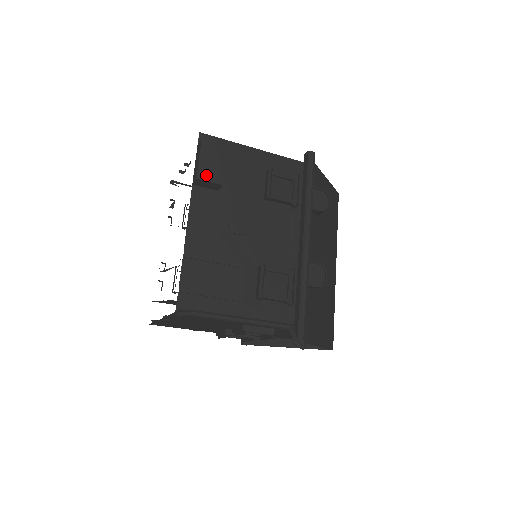
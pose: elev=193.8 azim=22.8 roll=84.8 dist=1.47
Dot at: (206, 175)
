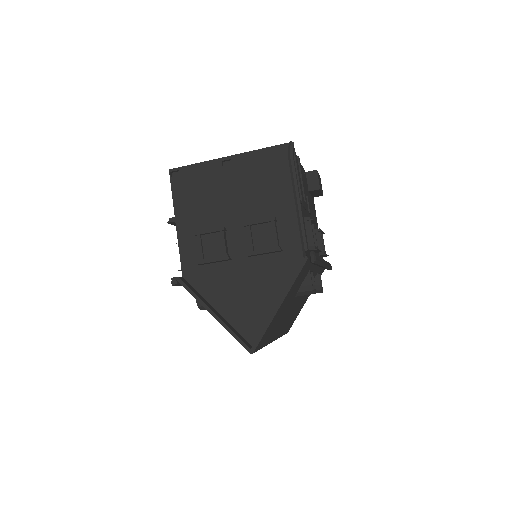
Dot at: occluded
